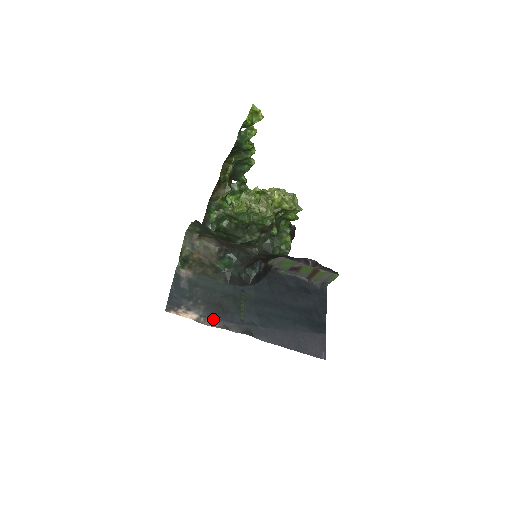
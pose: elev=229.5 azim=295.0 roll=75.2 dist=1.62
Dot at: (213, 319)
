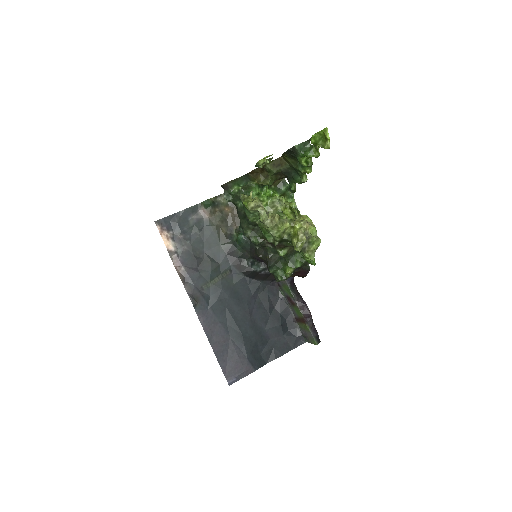
Dot at: (182, 264)
